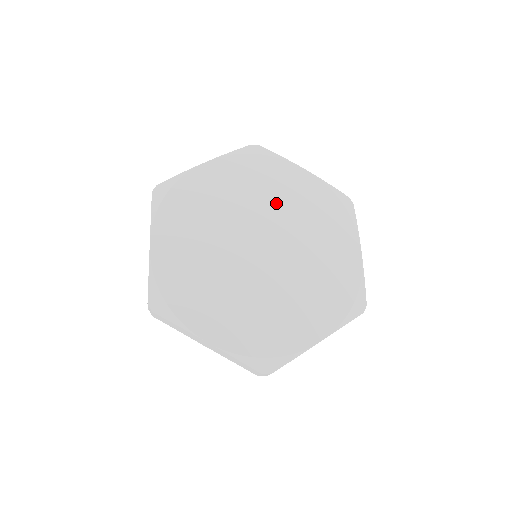
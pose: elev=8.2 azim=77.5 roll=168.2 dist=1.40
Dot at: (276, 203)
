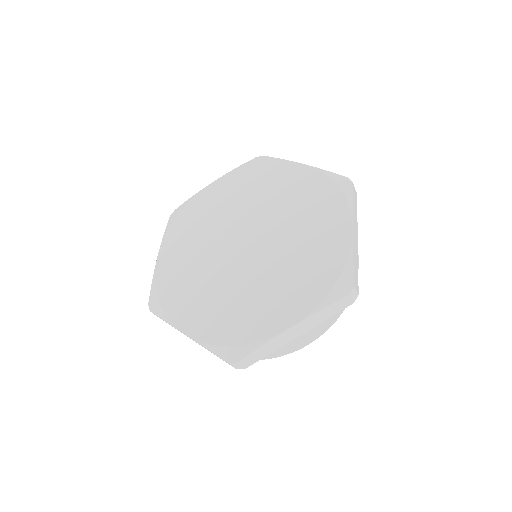
Dot at: (267, 201)
